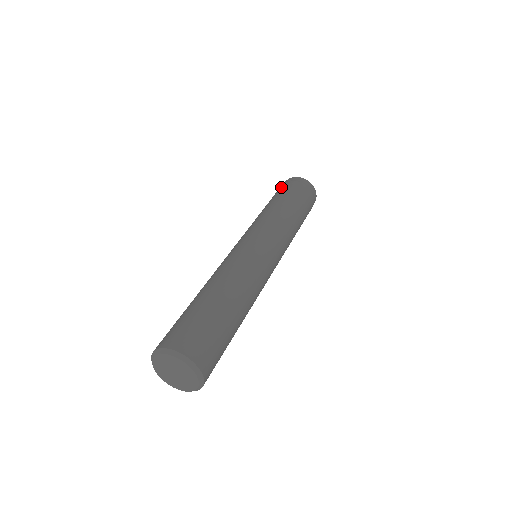
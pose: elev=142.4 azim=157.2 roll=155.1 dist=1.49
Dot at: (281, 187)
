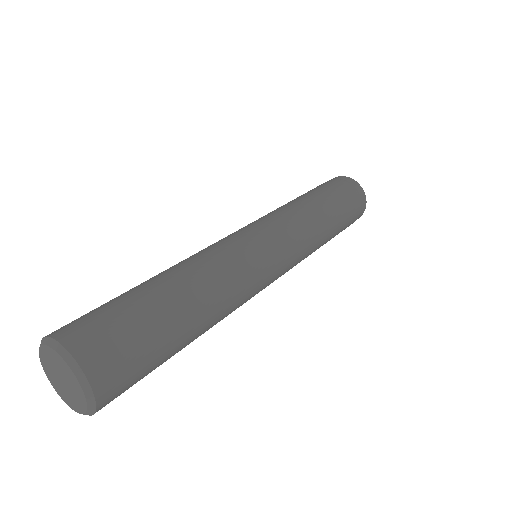
Dot at: (331, 182)
